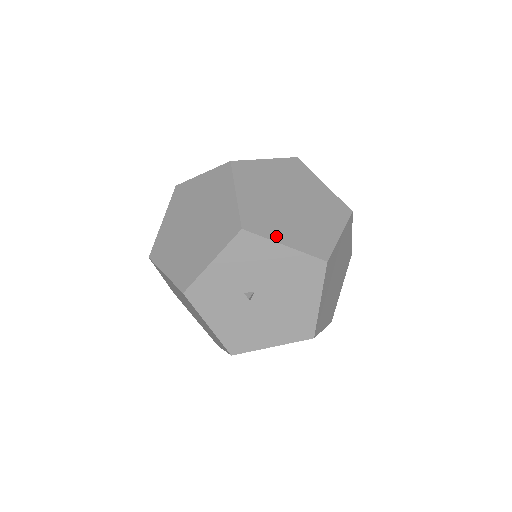
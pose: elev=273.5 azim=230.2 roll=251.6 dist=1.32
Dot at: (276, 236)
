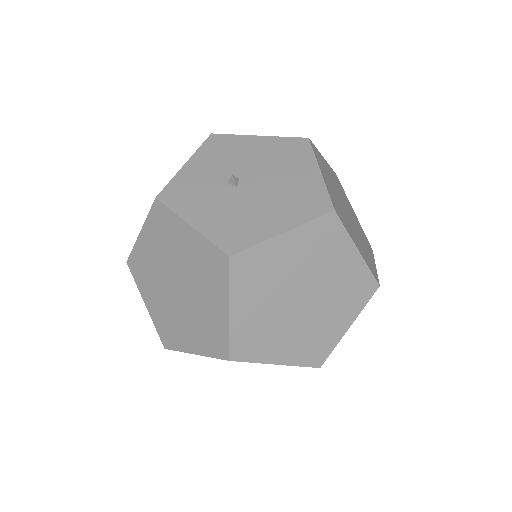
Dot at: occluded
